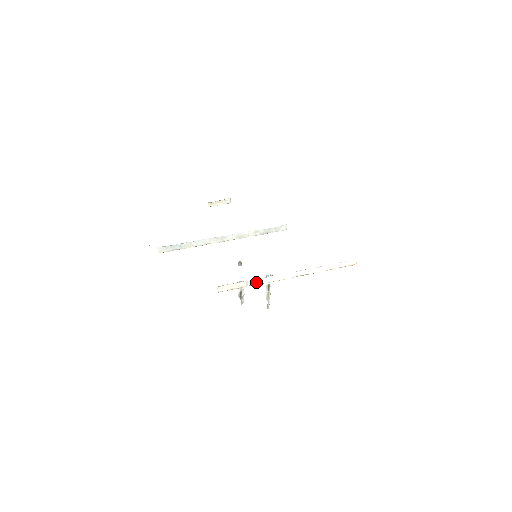
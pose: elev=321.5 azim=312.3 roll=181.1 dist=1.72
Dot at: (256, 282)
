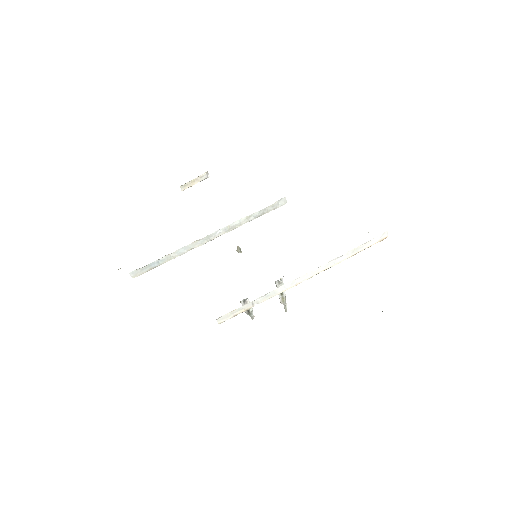
Dot at: (264, 298)
